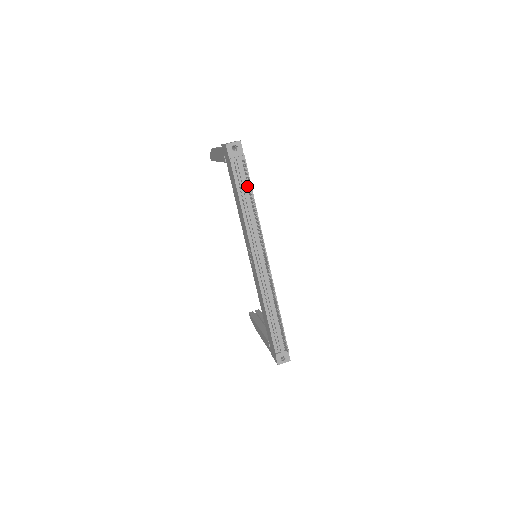
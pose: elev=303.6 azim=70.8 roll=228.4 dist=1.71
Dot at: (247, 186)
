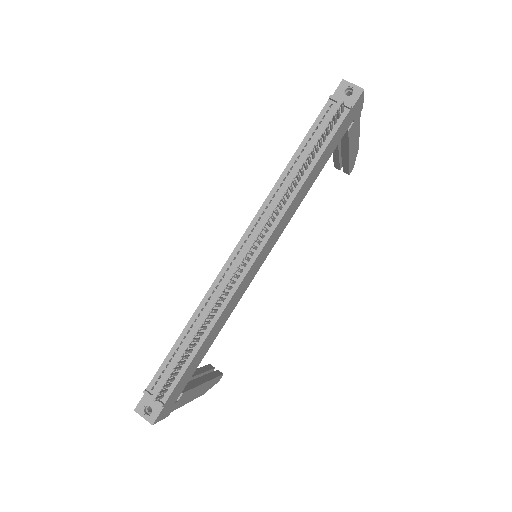
Dot at: (320, 145)
